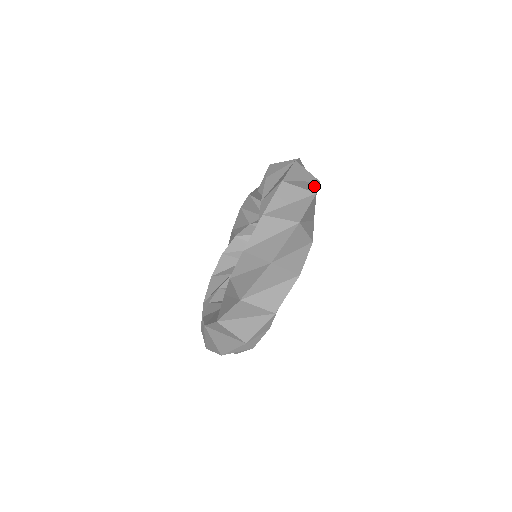
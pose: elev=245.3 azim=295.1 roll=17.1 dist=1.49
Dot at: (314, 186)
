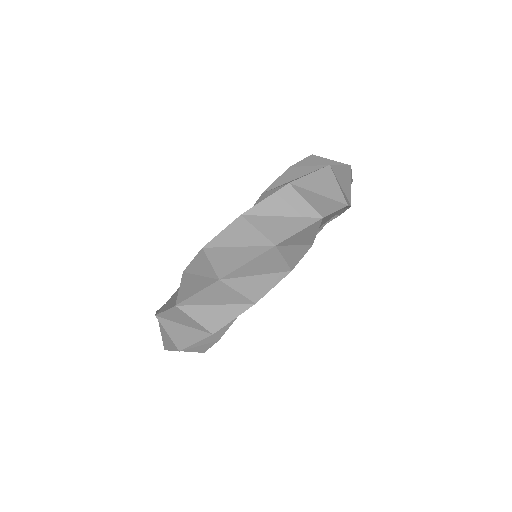
Dot at: occluded
